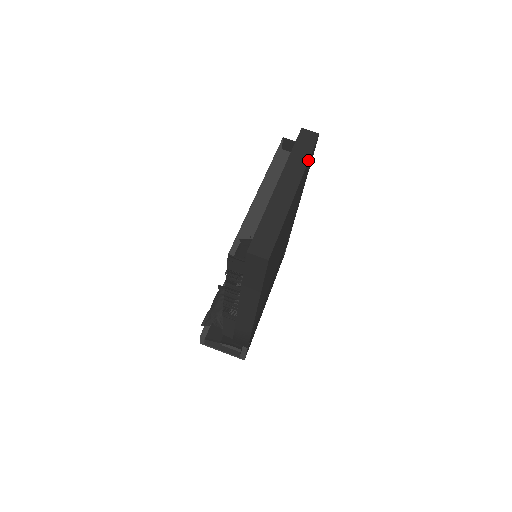
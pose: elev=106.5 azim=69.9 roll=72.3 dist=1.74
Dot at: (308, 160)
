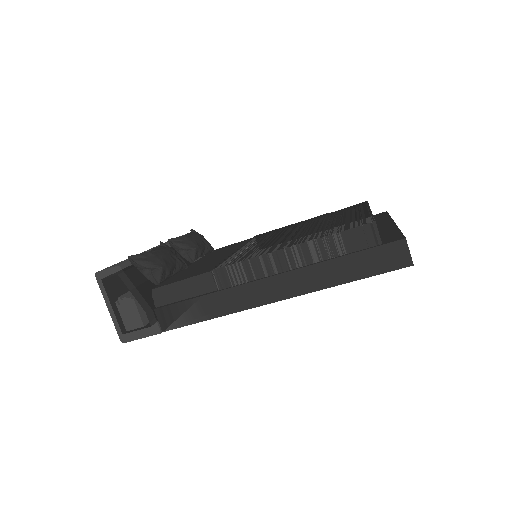
Dot at: occluded
